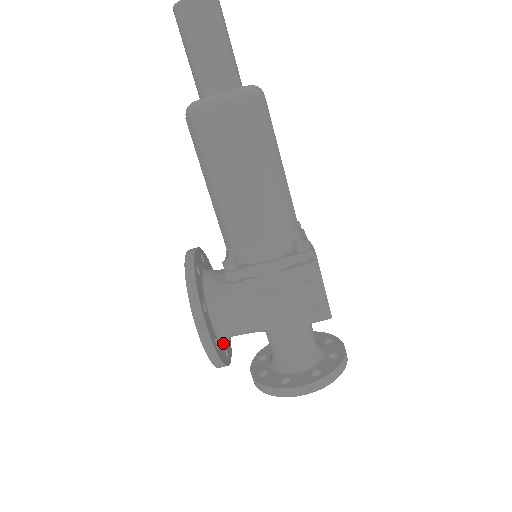
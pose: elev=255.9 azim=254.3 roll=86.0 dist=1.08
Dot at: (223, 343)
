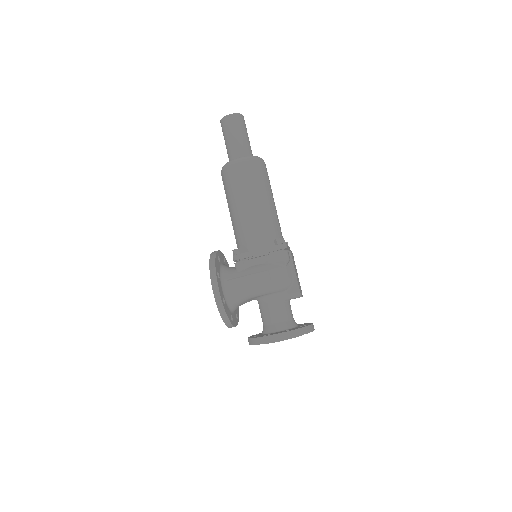
Dot at: (230, 308)
